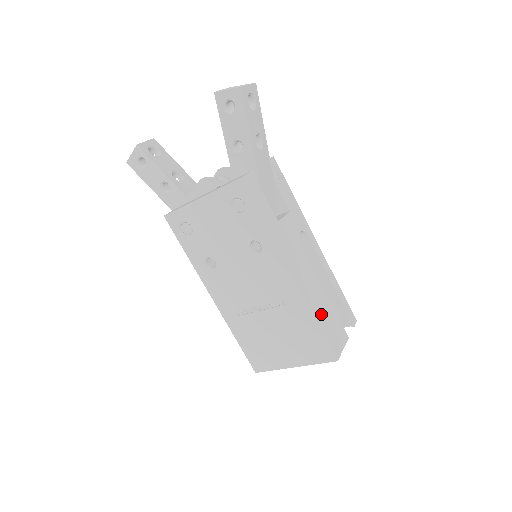
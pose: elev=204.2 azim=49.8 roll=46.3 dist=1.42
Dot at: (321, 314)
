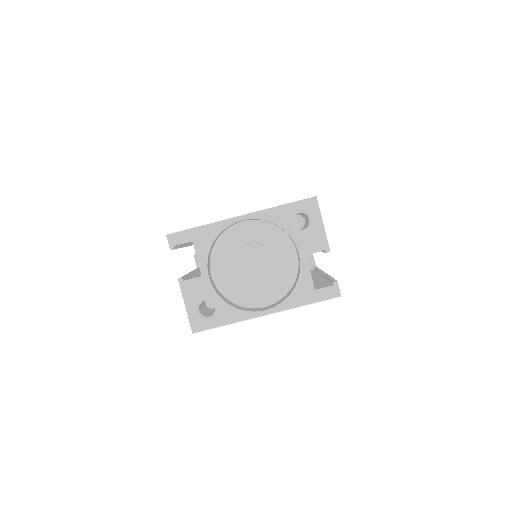
Dot at: occluded
